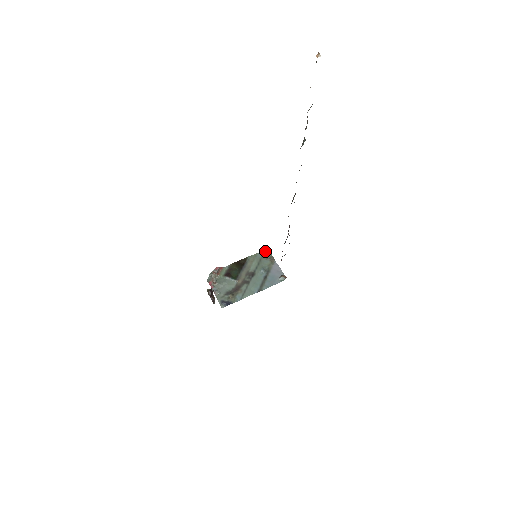
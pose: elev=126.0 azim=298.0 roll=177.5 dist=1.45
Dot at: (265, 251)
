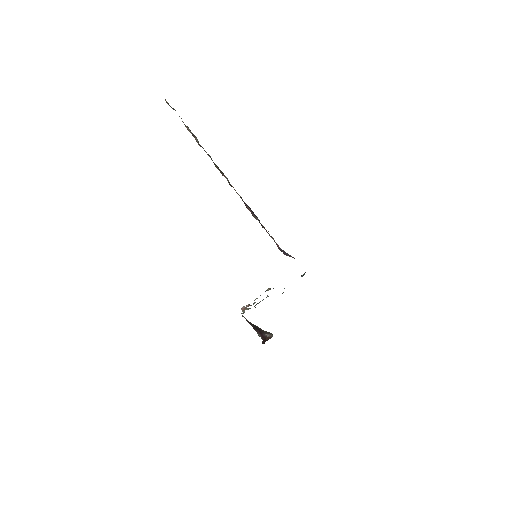
Dot at: occluded
